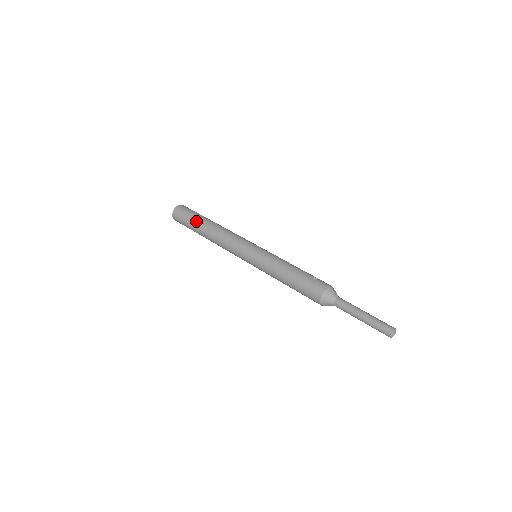
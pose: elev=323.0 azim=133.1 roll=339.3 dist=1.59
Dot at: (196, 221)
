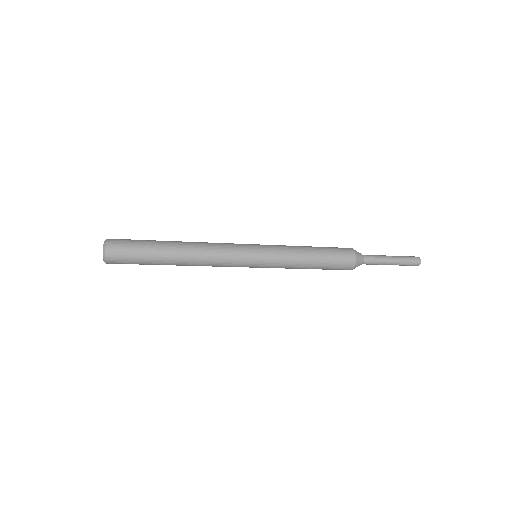
Dot at: (156, 241)
